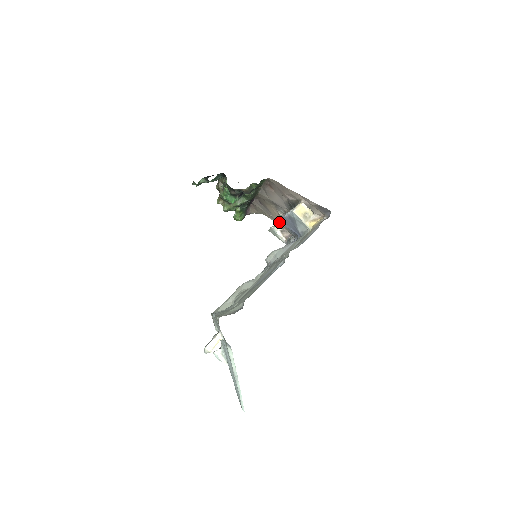
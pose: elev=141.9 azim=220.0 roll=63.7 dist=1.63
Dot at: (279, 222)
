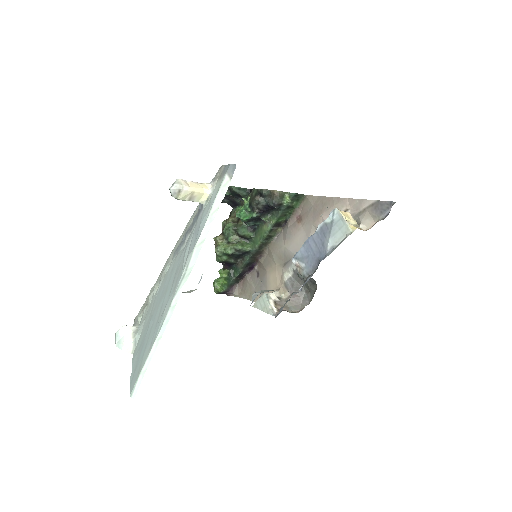
Dot at: (292, 259)
